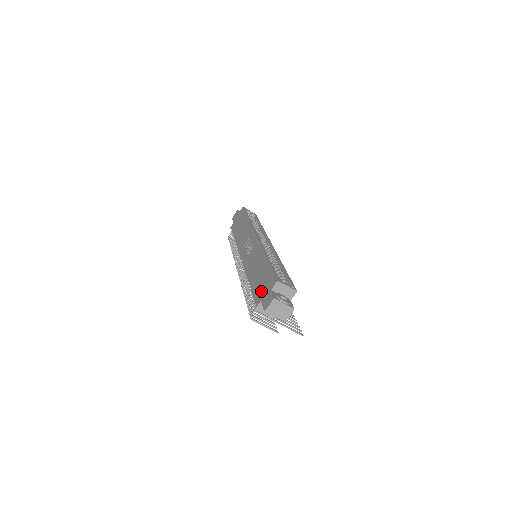
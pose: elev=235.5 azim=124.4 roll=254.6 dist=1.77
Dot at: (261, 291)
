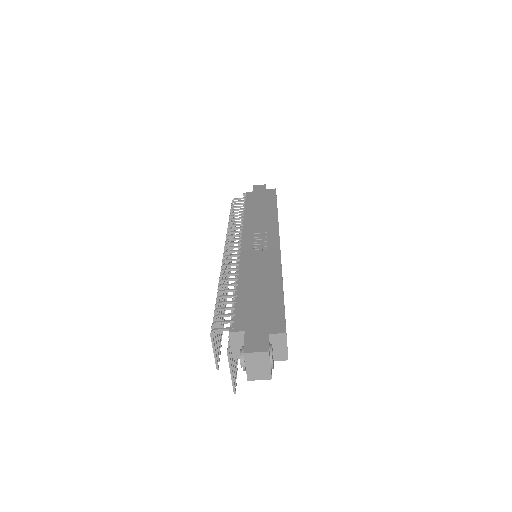
Dot at: (252, 318)
